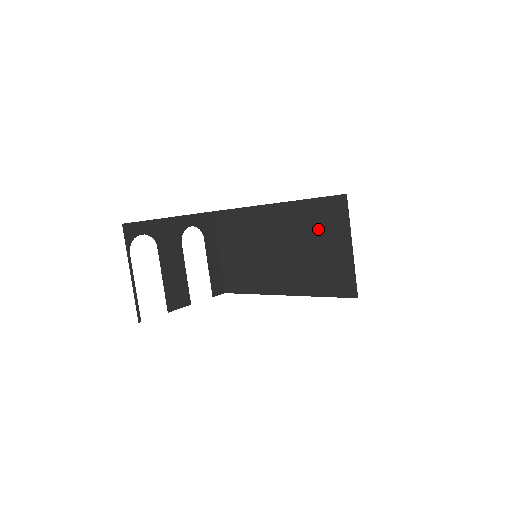
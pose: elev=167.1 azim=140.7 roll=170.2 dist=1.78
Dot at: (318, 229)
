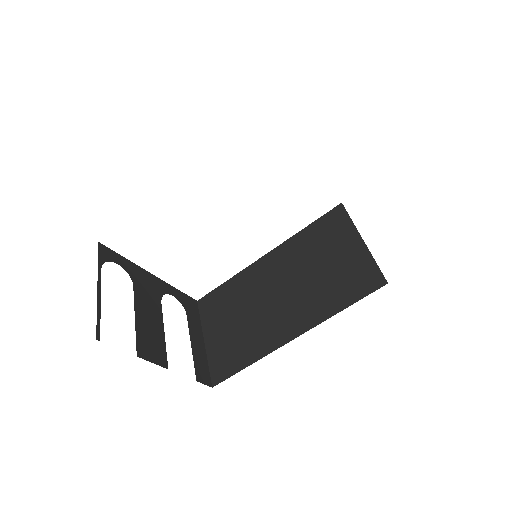
Dot at: (320, 246)
